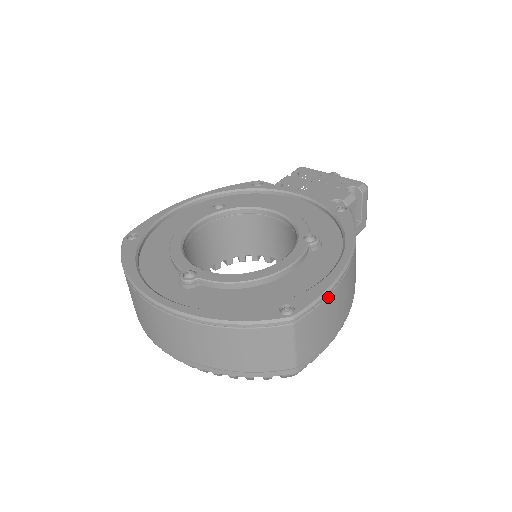
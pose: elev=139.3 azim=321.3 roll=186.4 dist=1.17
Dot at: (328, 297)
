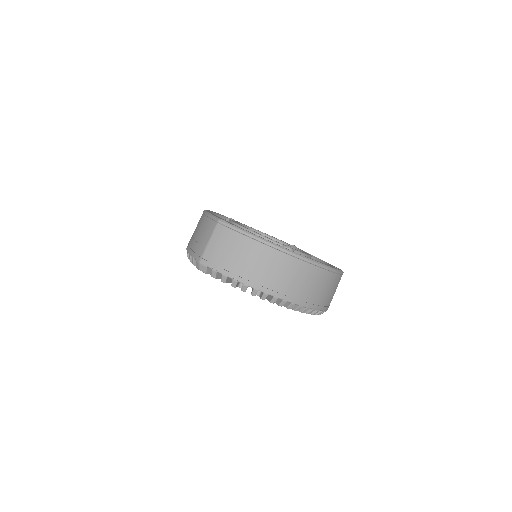
Dot at: occluded
